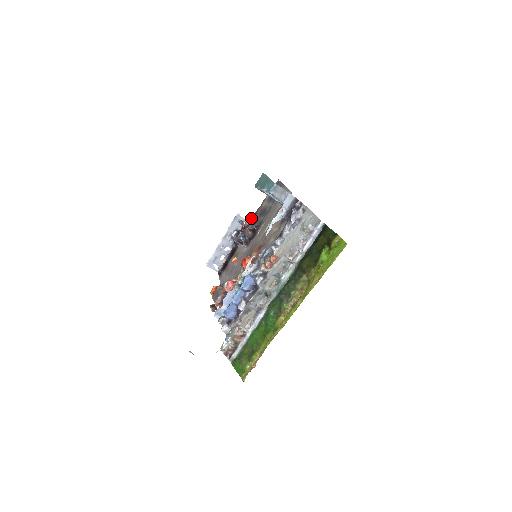
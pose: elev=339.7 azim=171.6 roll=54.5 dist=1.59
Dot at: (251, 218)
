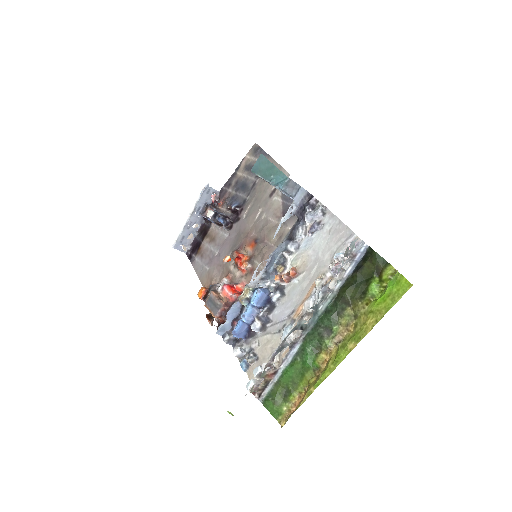
Dot at: (222, 188)
